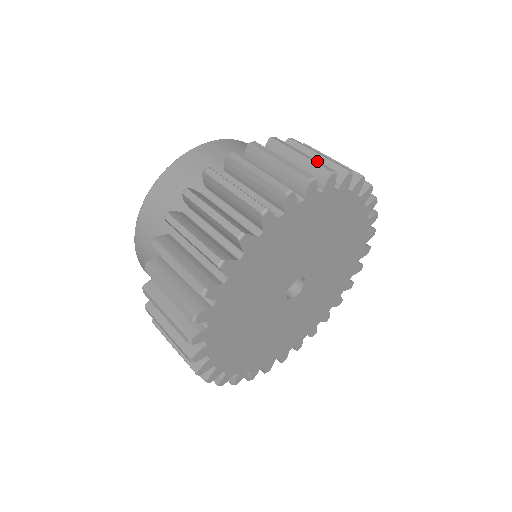
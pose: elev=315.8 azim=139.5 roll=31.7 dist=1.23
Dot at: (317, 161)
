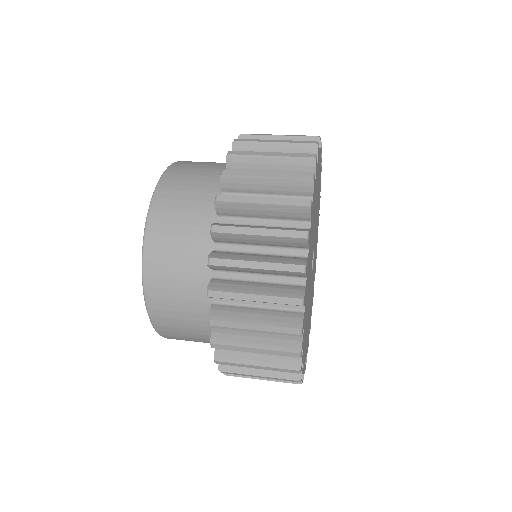
Dot at: occluded
